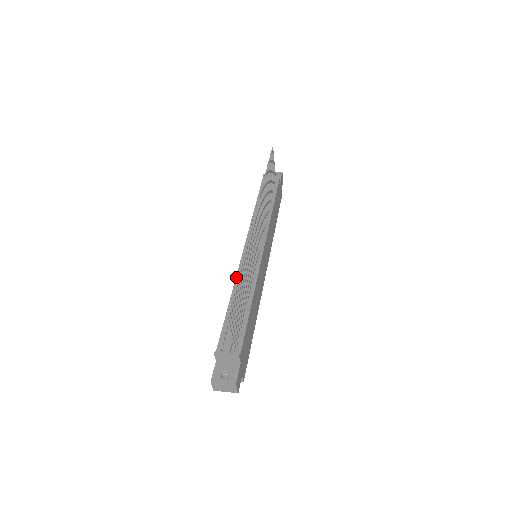
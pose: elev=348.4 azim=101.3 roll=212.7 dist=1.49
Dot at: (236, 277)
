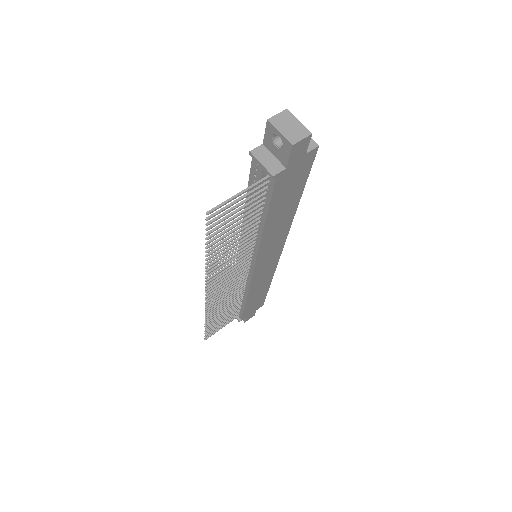
Dot at: occluded
